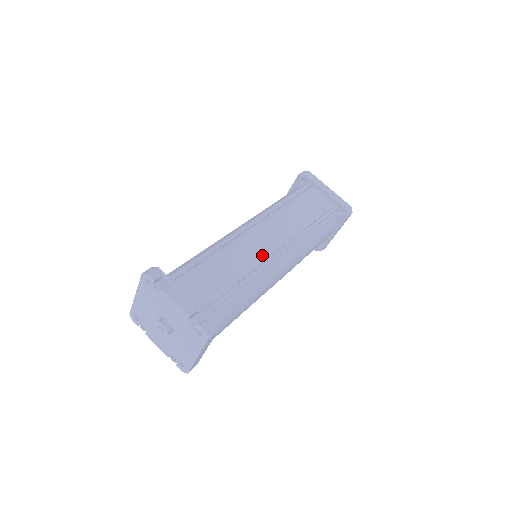
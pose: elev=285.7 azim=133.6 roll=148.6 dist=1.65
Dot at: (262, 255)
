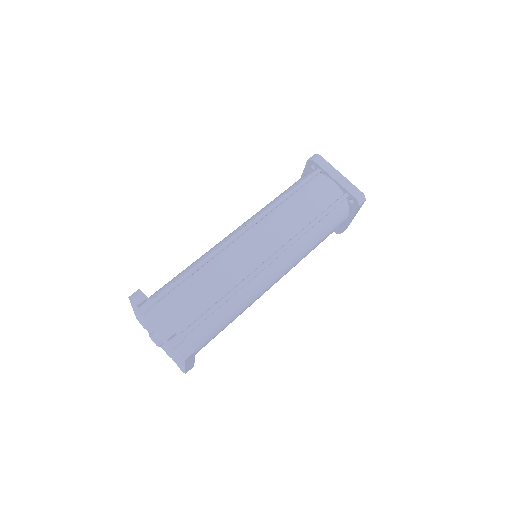
Dot at: (251, 265)
